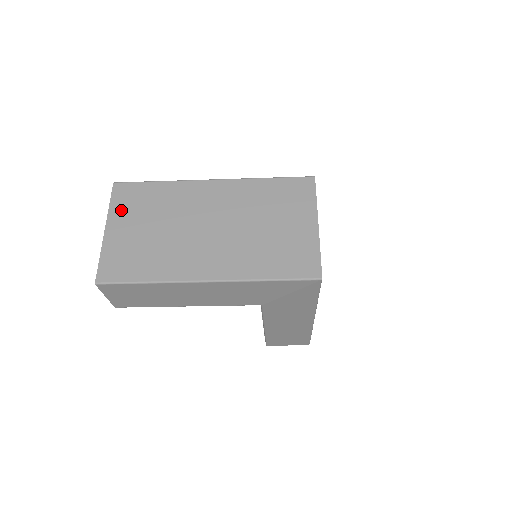
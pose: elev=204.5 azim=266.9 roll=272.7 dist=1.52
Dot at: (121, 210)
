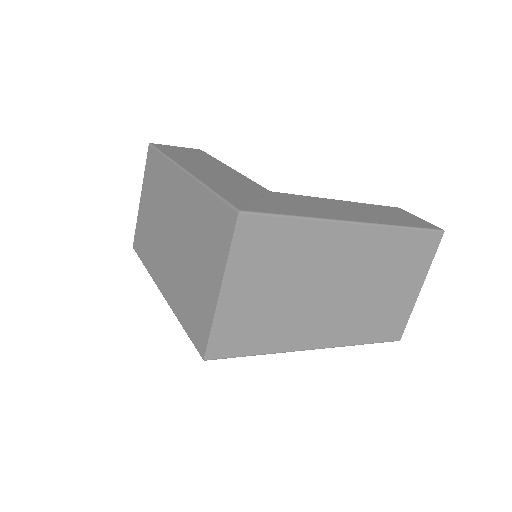
Dot at: (147, 180)
